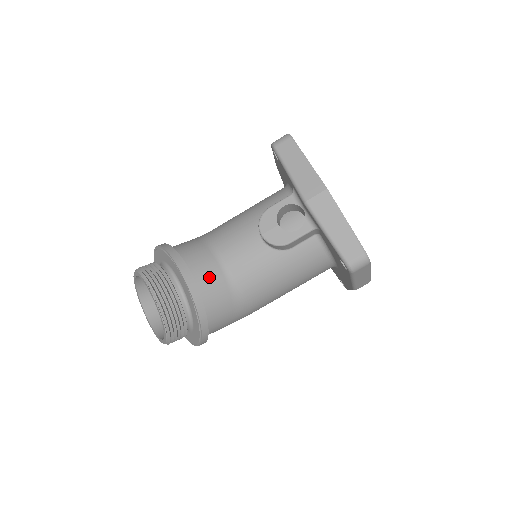
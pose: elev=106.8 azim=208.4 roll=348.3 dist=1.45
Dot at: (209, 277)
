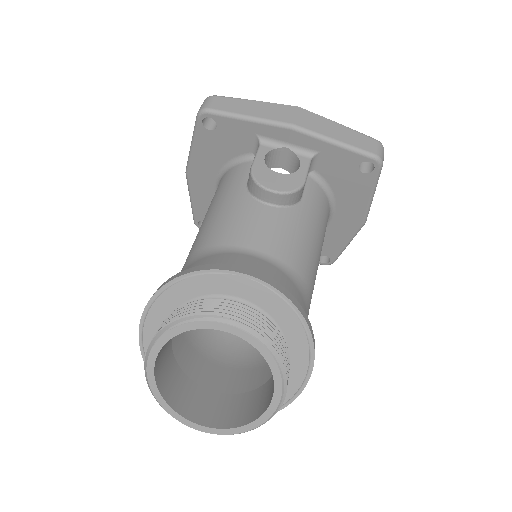
Dot at: (261, 270)
